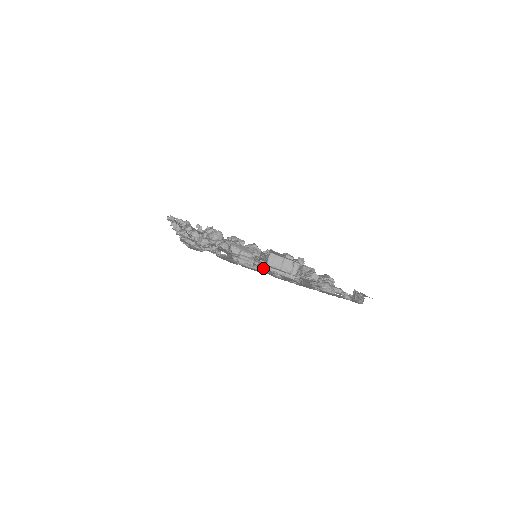
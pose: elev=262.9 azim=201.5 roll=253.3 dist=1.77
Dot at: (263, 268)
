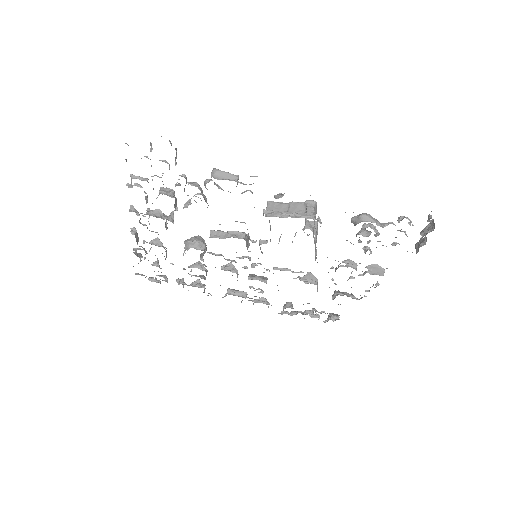
Dot at: occluded
